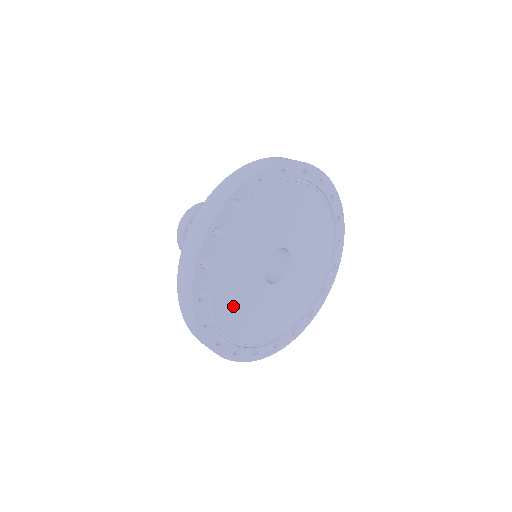
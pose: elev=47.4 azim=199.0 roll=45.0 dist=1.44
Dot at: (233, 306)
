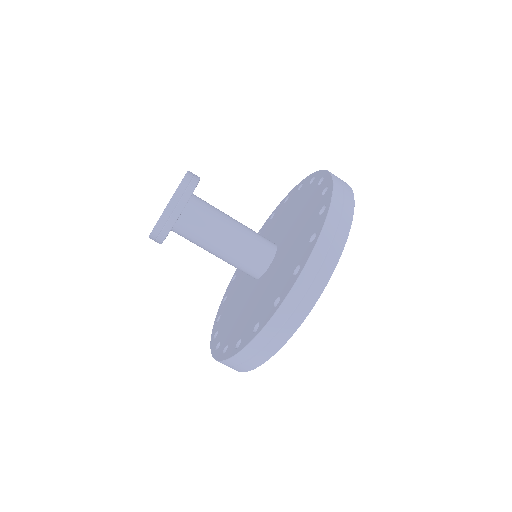
Dot at: occluded
